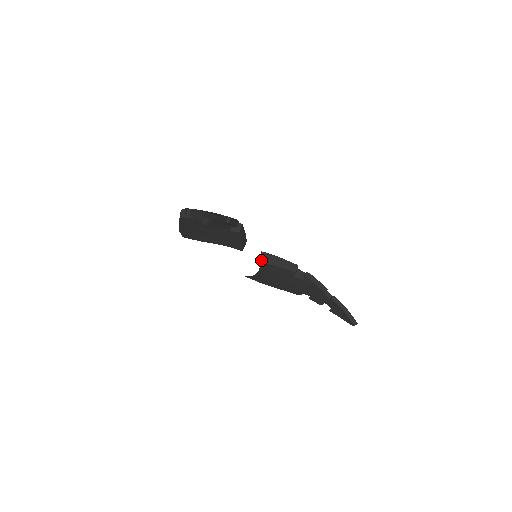
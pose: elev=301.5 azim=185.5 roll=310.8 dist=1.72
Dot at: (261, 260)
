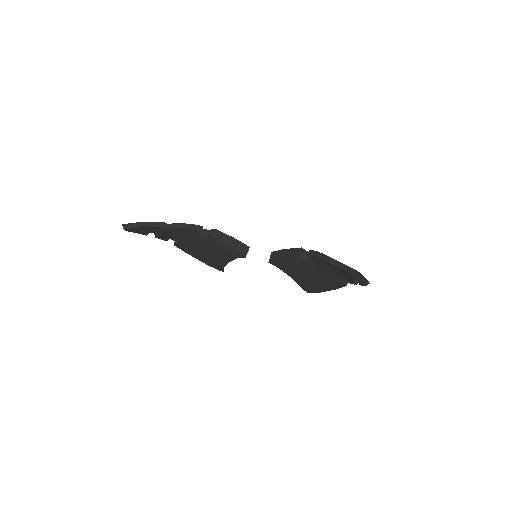
Dot at: (271, 260)
